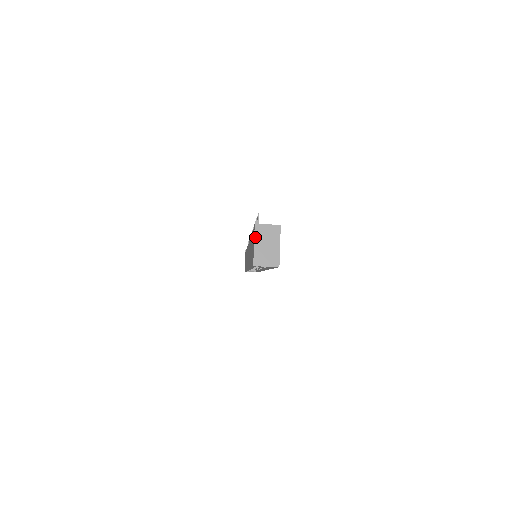
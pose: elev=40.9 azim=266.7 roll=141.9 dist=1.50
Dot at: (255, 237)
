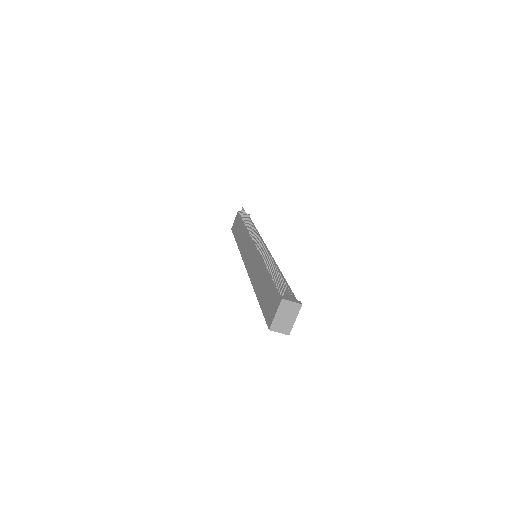
Dot at: (278, 309)
